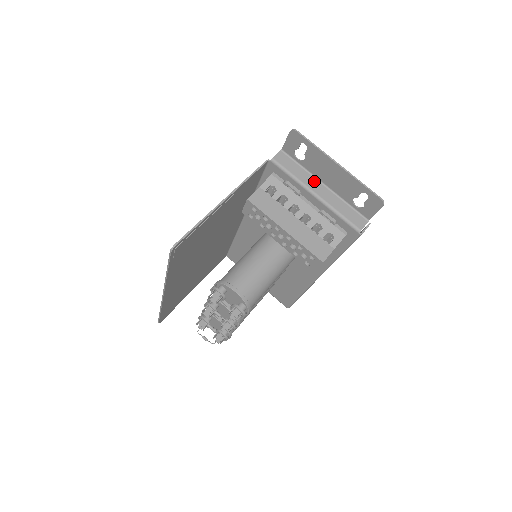
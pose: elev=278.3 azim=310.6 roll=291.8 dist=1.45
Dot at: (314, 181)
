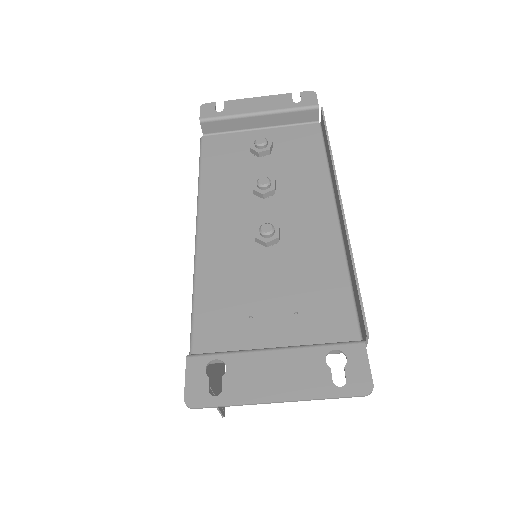
Dot at: (259, 354)
